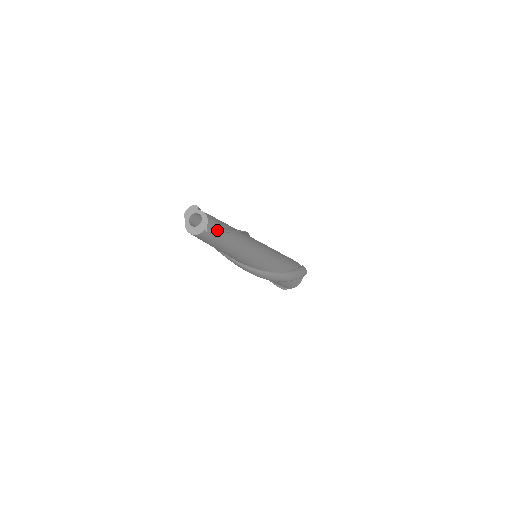
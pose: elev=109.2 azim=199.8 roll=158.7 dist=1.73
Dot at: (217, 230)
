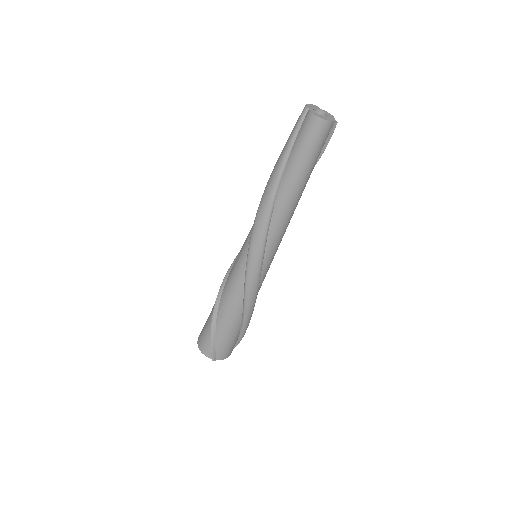
Dot at: (329, 137)
